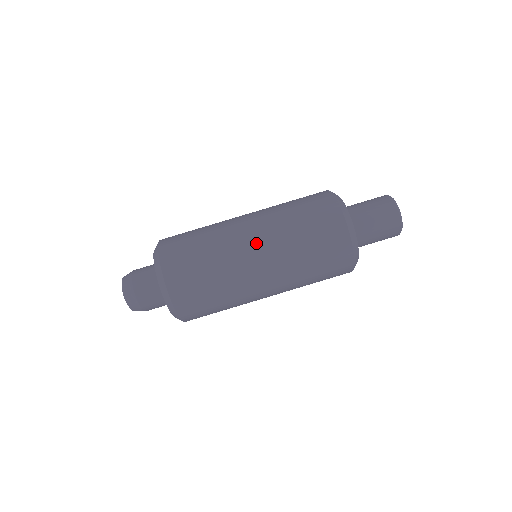
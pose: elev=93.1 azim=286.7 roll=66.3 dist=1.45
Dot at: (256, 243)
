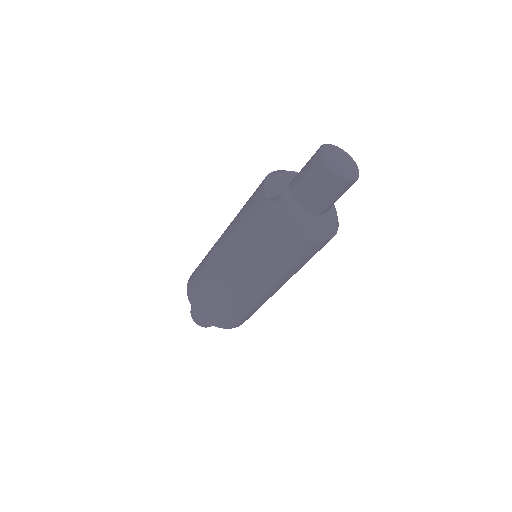
Dot at: (252, 284)
